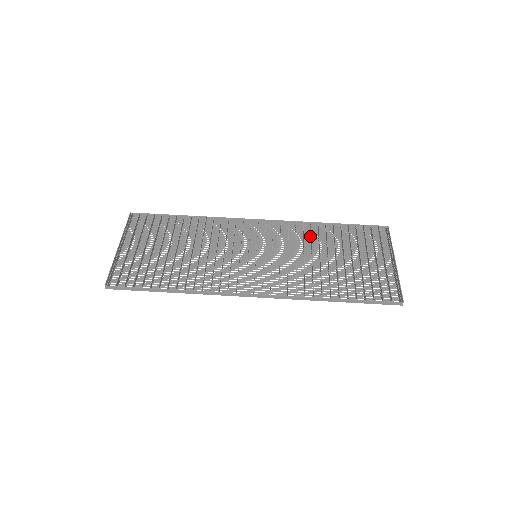
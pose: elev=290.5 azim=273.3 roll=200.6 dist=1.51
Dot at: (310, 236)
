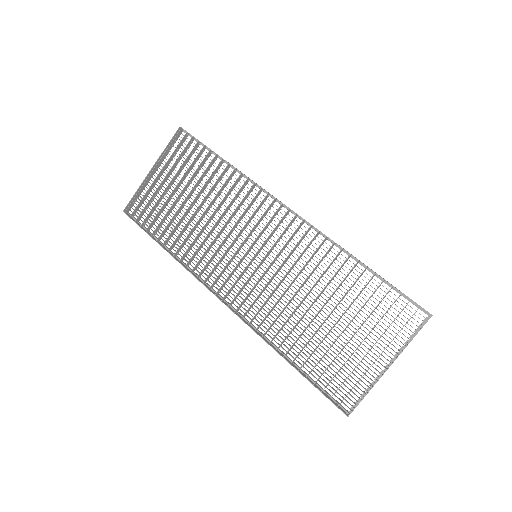
Dot at: (328, 266)
